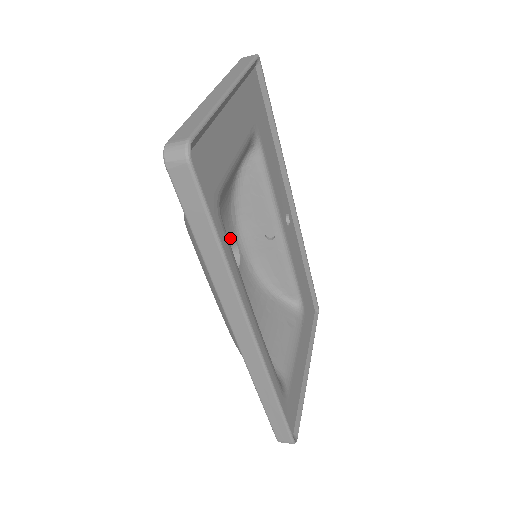
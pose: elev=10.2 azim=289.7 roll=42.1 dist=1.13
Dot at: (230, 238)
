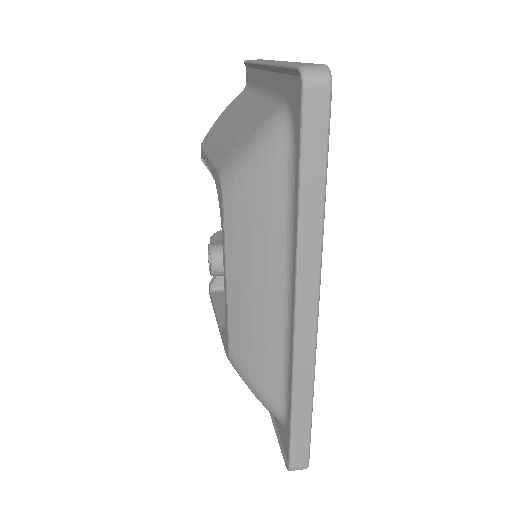
Dot at: occluded
